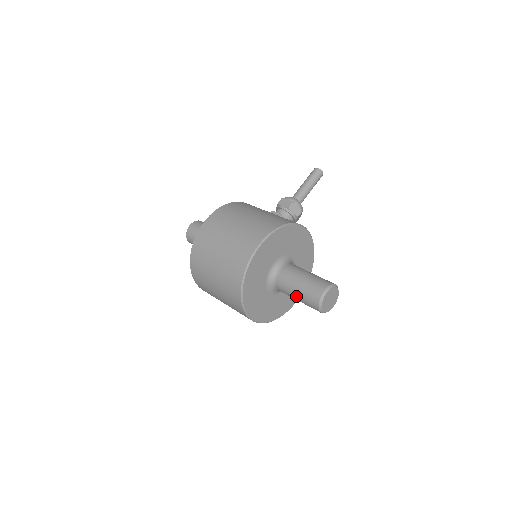
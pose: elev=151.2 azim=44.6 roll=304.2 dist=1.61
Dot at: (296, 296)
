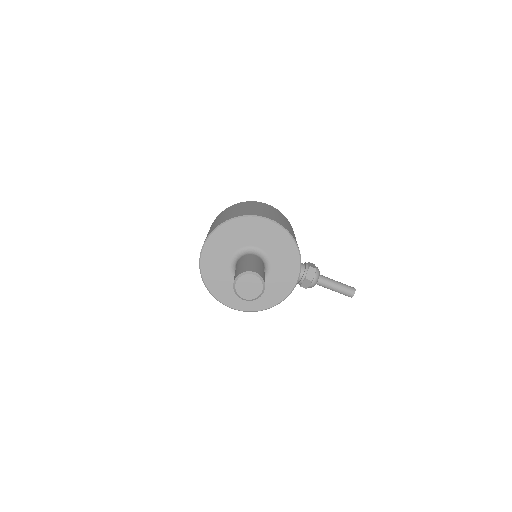
Dot at: (239, 266)
